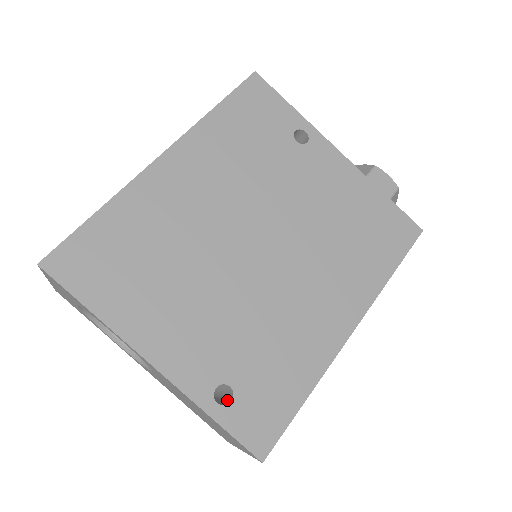
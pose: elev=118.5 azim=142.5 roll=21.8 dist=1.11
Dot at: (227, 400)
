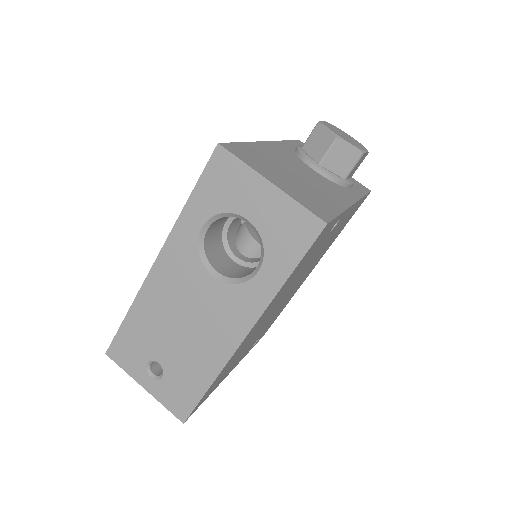
Dot at: occluded
